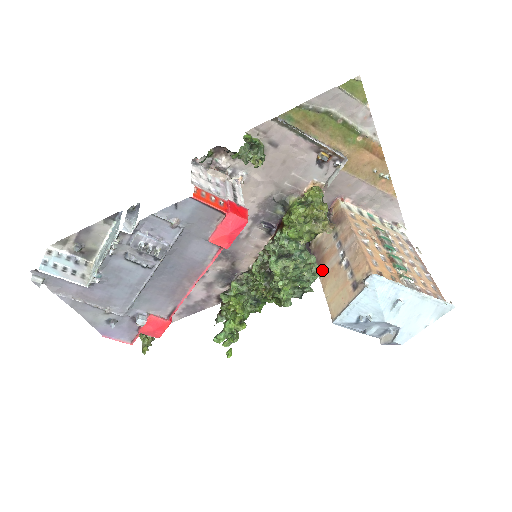
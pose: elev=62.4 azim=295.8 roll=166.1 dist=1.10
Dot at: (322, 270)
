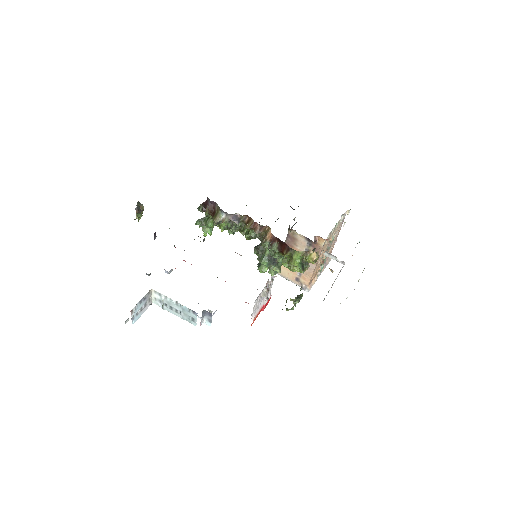
Dot at: occluded
